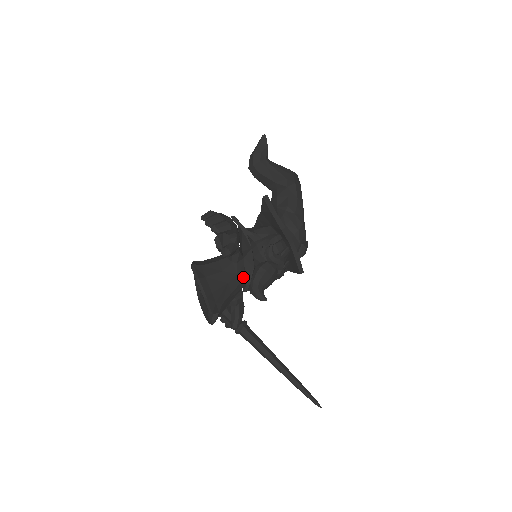
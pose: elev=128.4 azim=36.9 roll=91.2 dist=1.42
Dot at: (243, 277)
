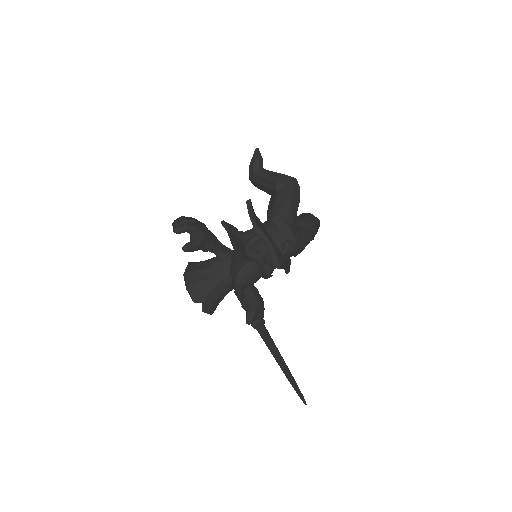
Dot at: (230, 273)
